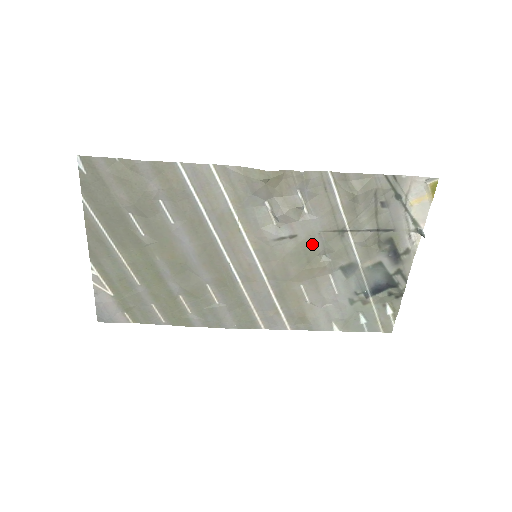
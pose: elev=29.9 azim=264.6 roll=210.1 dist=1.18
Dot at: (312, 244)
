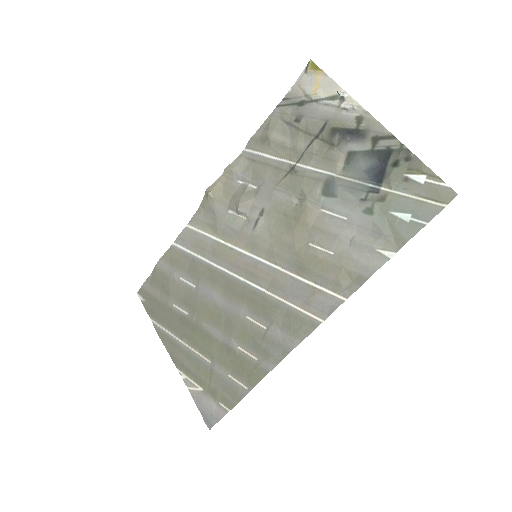
Dot at: (280, 202)
